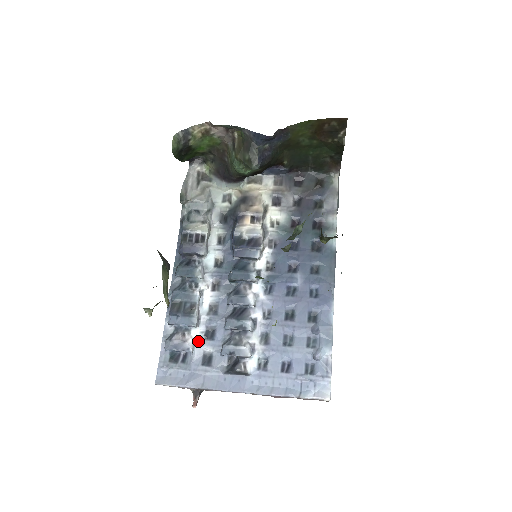
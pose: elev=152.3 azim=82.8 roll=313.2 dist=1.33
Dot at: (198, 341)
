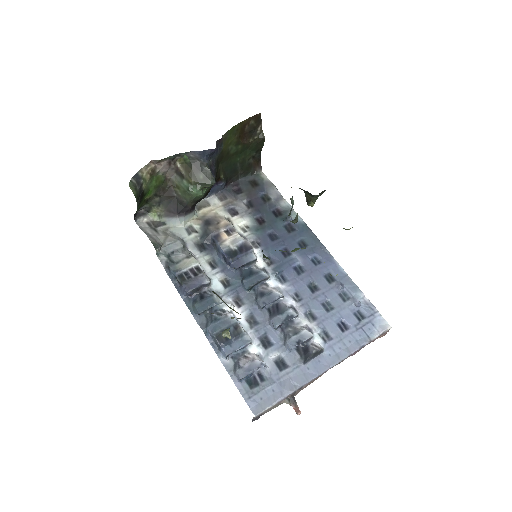
Dot at: (261, 354)
